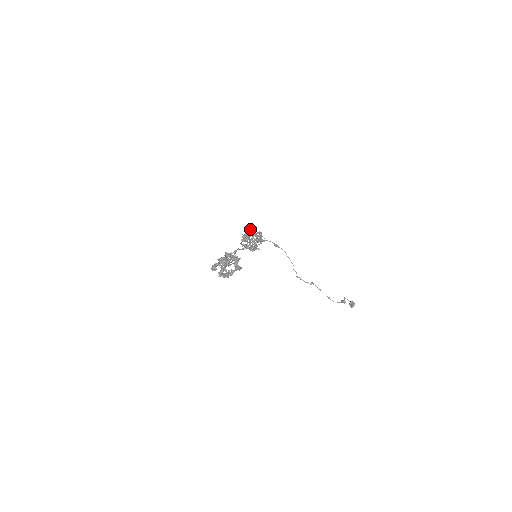
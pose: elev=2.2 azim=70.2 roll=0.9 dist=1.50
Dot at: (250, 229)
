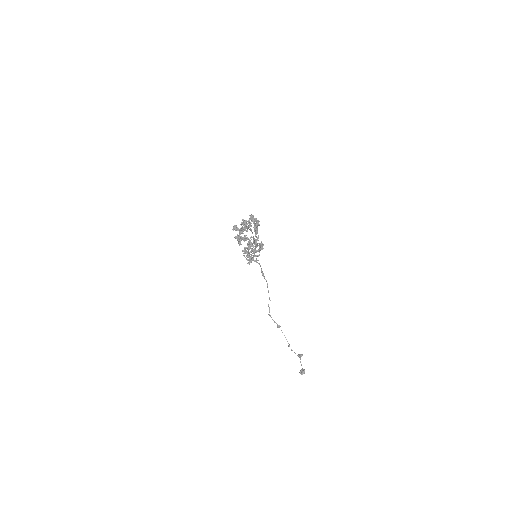
Dot at: occluded
